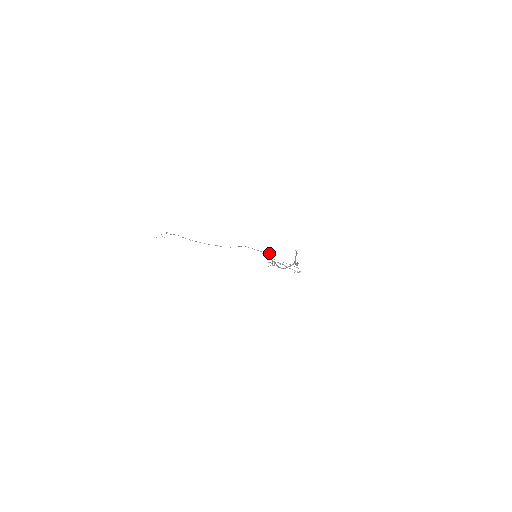
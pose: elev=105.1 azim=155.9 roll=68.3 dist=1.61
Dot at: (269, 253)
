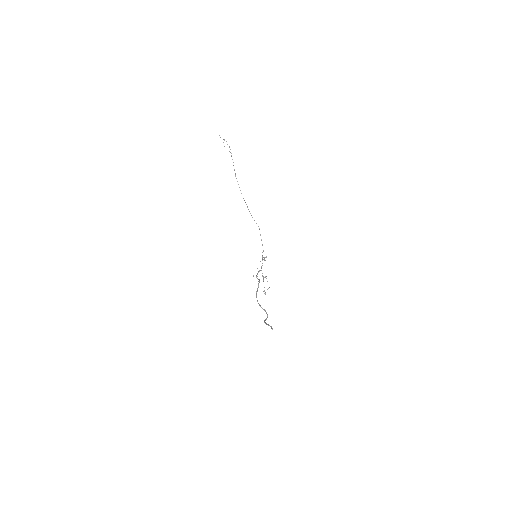
Dot at: occluded
